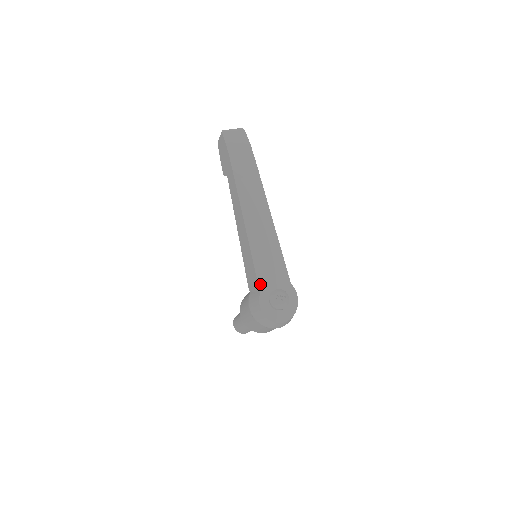
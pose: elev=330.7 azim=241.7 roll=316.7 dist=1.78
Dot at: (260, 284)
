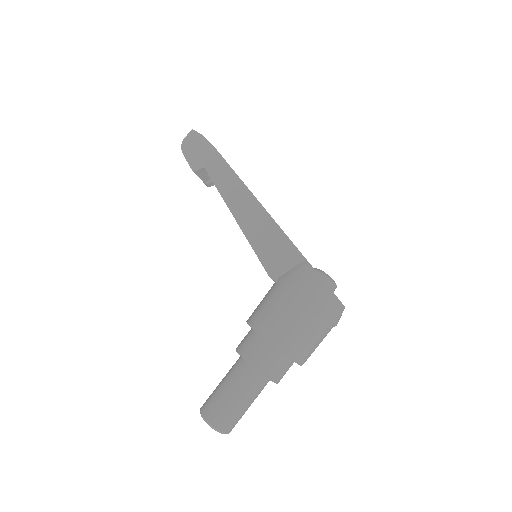
Dot at: (300, 252)
